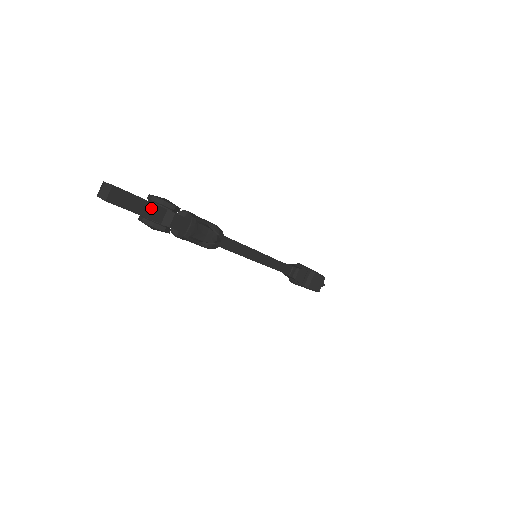
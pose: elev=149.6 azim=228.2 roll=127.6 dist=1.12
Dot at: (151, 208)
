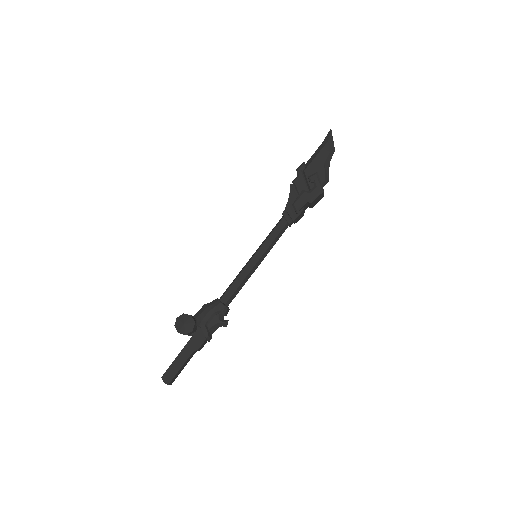
Dot at: (187, 361)
